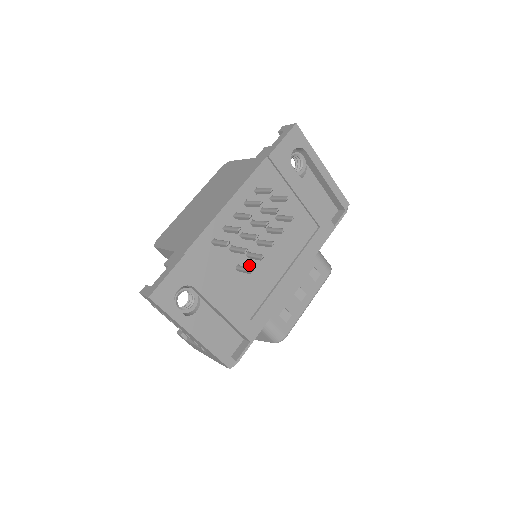
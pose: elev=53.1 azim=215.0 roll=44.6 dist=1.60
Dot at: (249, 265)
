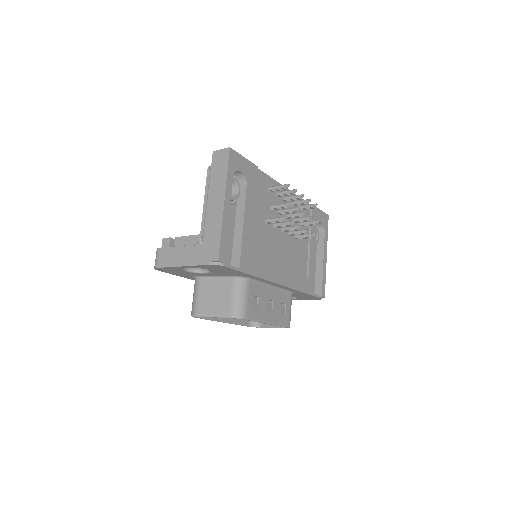
Dot at: (271, 231)
